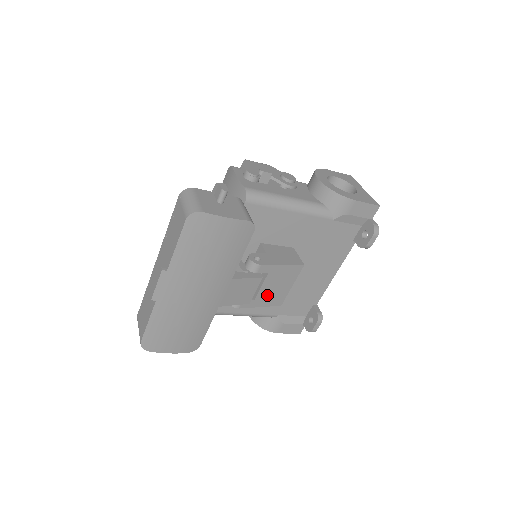
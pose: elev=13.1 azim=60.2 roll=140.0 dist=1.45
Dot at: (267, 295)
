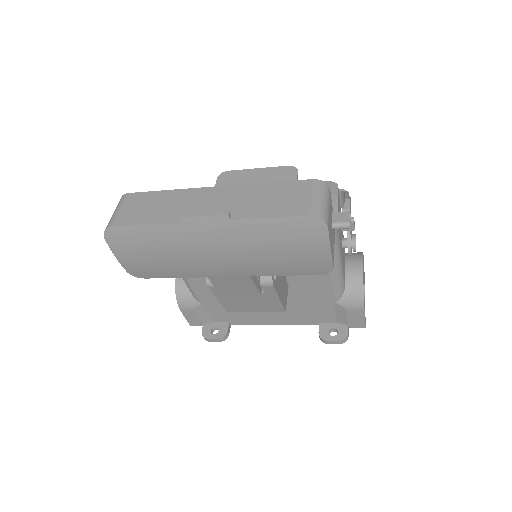
Dot at: (236, 300)
